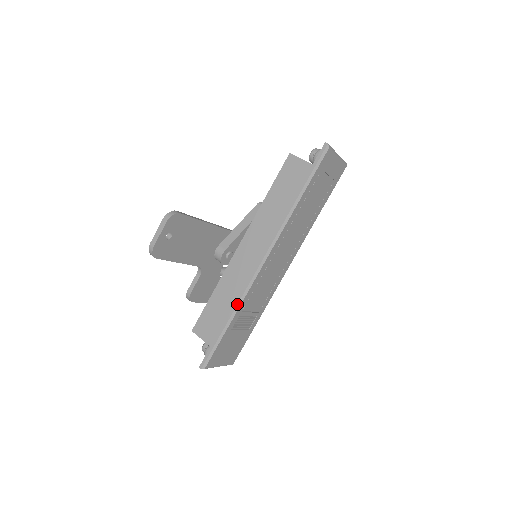
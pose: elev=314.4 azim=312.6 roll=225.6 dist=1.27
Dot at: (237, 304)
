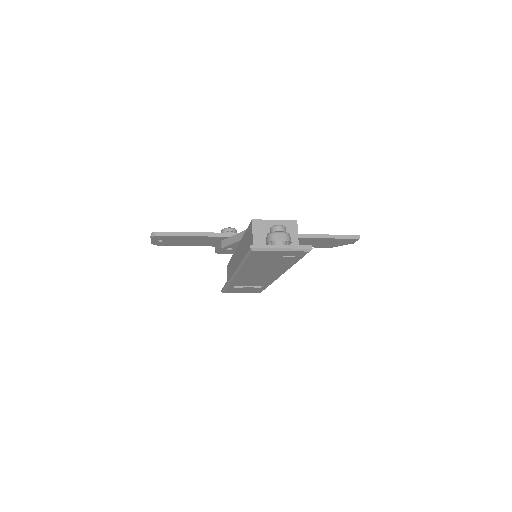
Dot at: (227, 282)
